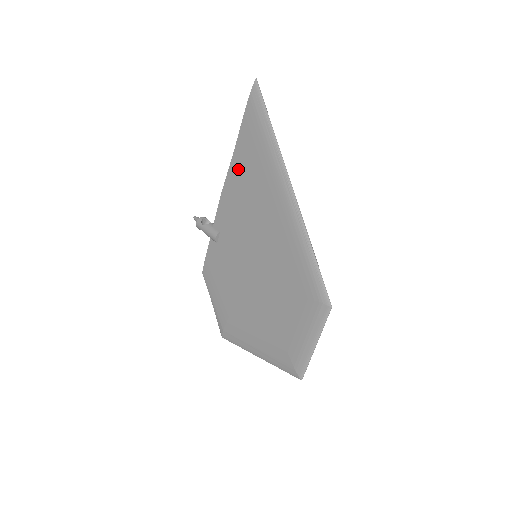
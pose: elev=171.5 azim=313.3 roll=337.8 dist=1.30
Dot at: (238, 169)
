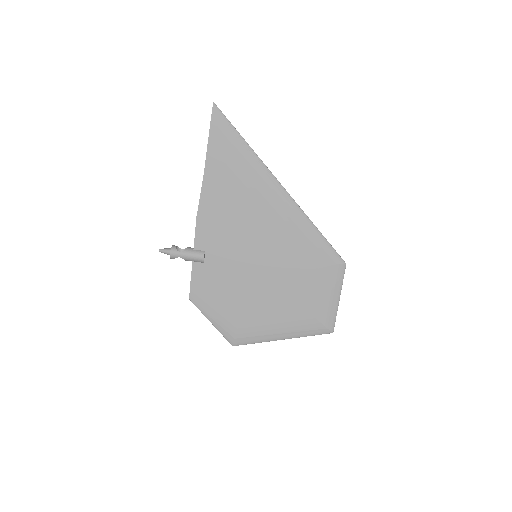
Dot at: (215, 186)
